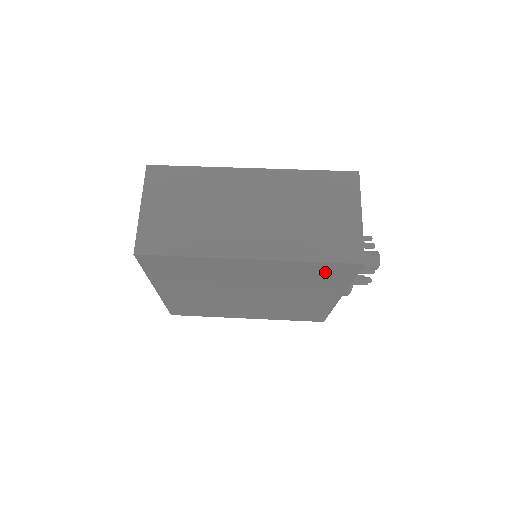
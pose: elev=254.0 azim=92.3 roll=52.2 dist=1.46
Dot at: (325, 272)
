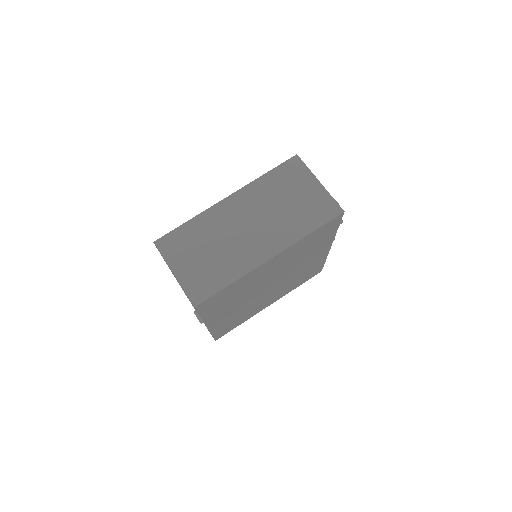
Dot at: (320, 234)
